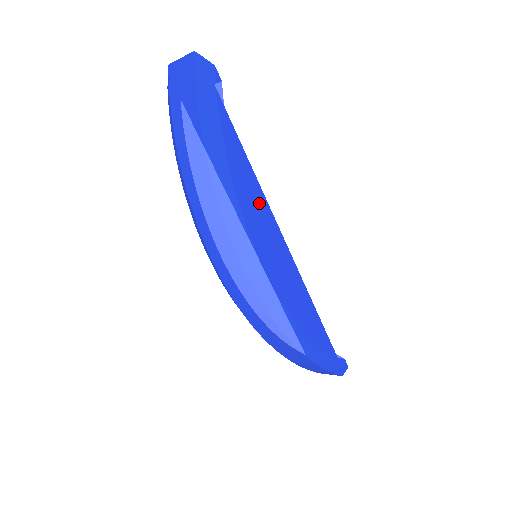
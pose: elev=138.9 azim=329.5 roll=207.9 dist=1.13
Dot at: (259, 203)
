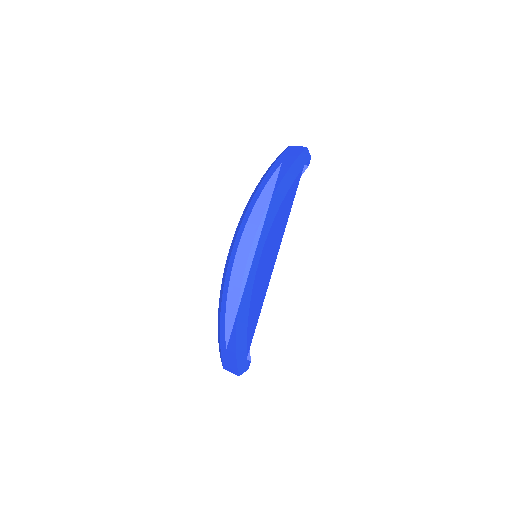
Dot at: (281, 230)
